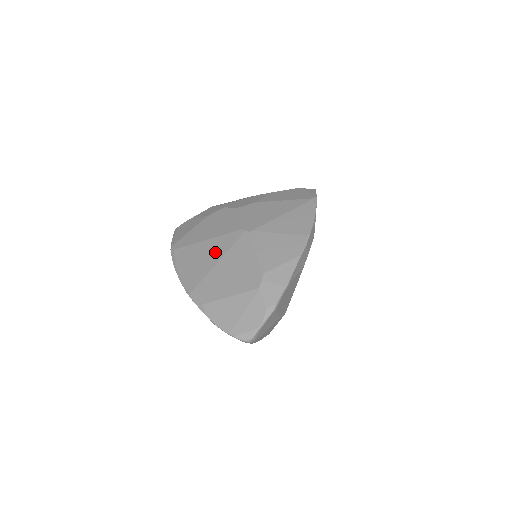
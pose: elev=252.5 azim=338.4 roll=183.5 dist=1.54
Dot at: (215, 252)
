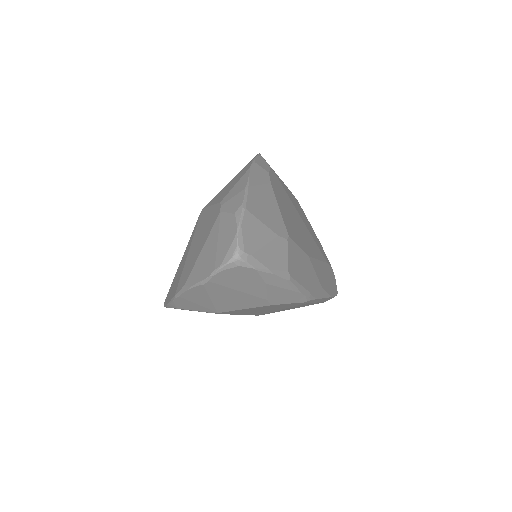
Dot at: (186, 251)
